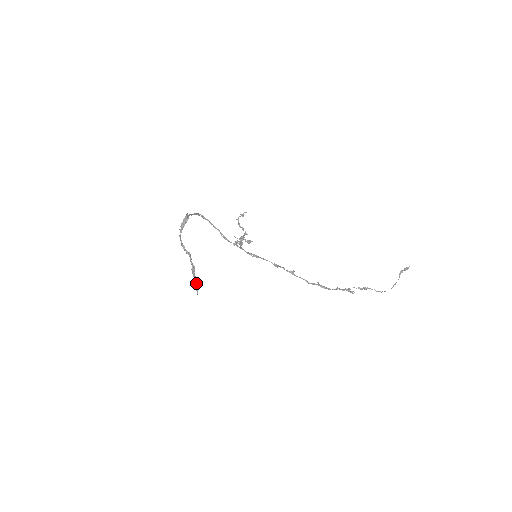
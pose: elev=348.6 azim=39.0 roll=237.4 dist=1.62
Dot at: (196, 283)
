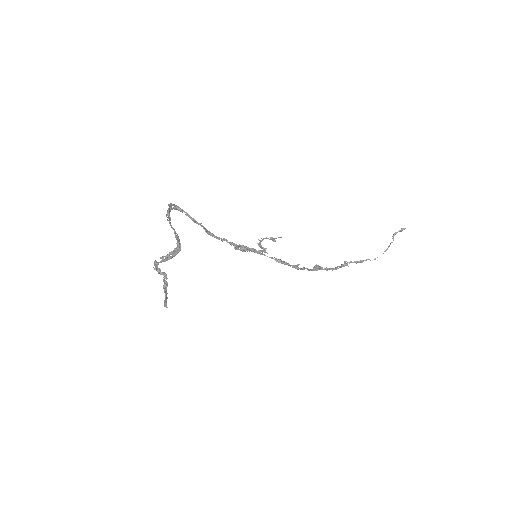
Dot at: (166, 297)
